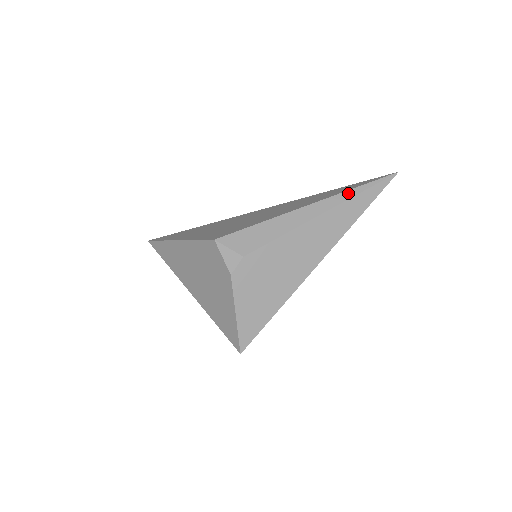
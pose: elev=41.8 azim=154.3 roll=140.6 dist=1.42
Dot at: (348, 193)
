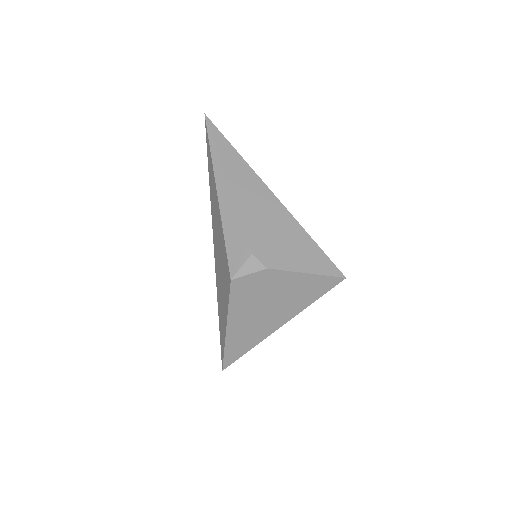
Dot at: (214, 157)
